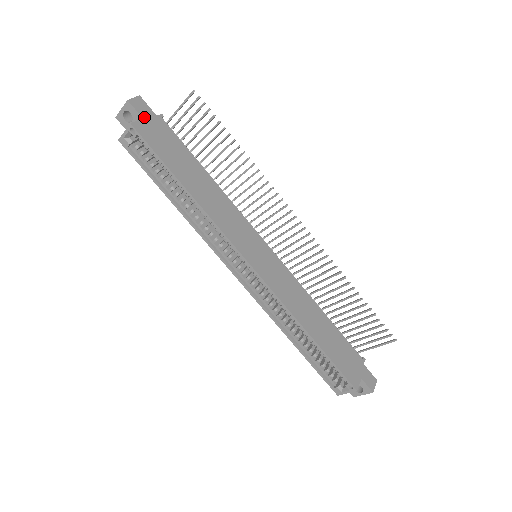
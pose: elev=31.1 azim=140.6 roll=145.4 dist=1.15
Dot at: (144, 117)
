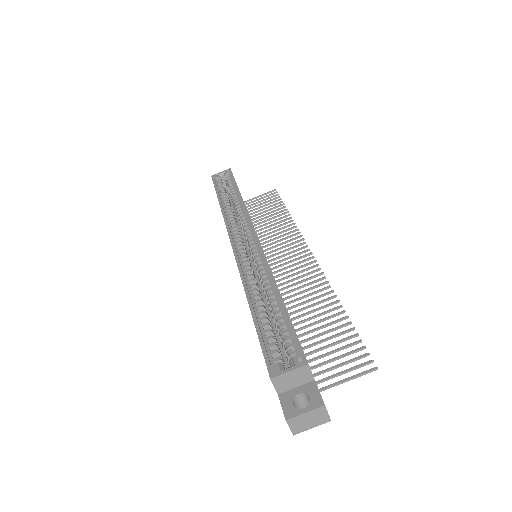
Dot at: occluded
